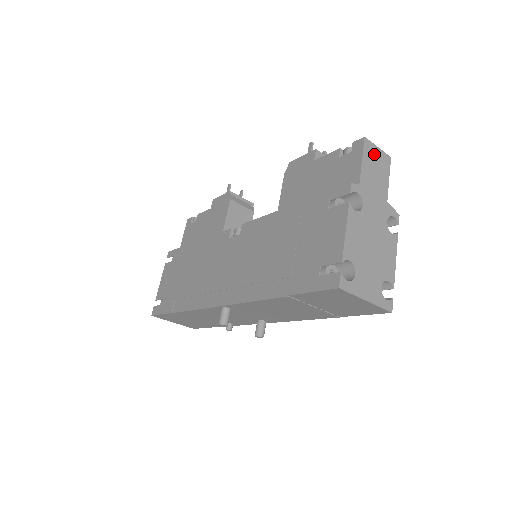
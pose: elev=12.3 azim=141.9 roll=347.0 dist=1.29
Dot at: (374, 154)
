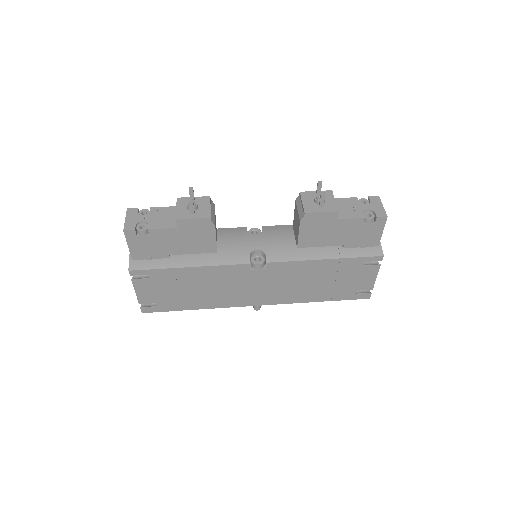
Dot at: occluded
